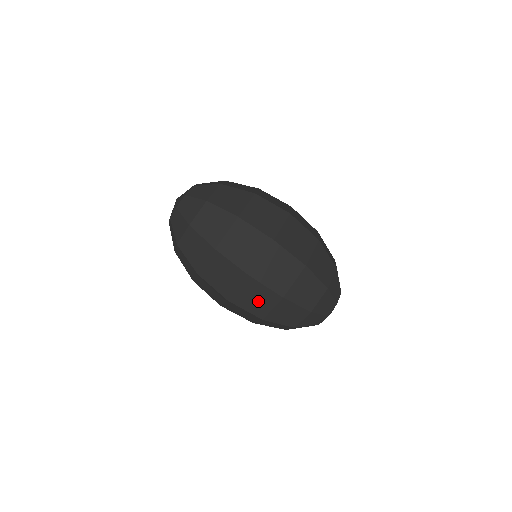
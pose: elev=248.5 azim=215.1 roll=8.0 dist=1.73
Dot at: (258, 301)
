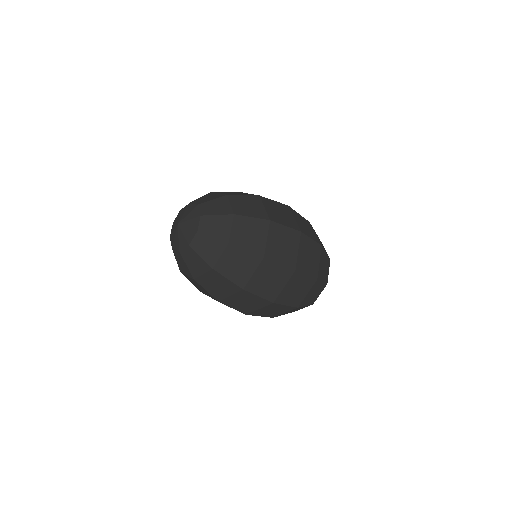
Dot at: (274, 311)
